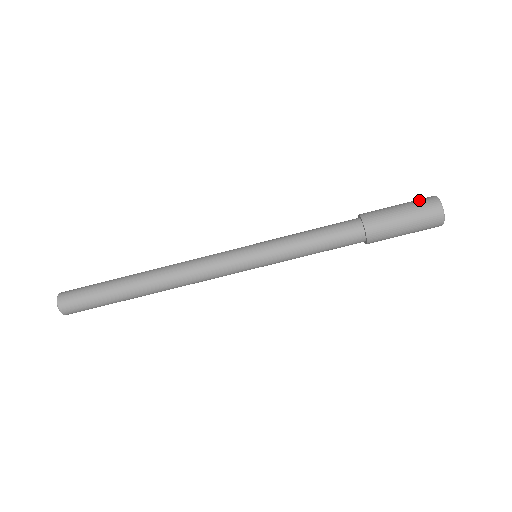
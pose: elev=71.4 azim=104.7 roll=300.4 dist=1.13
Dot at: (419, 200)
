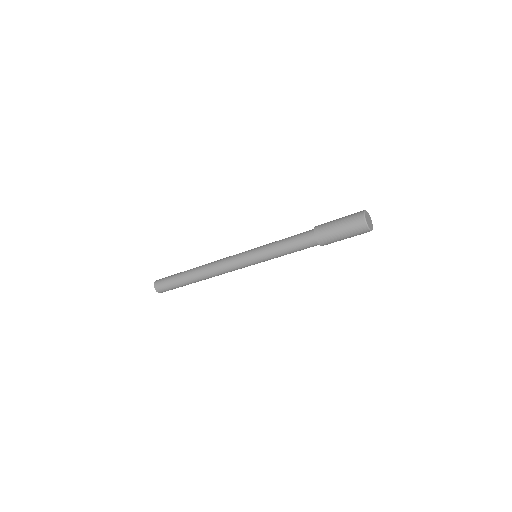
Dot at: (353, 223)
